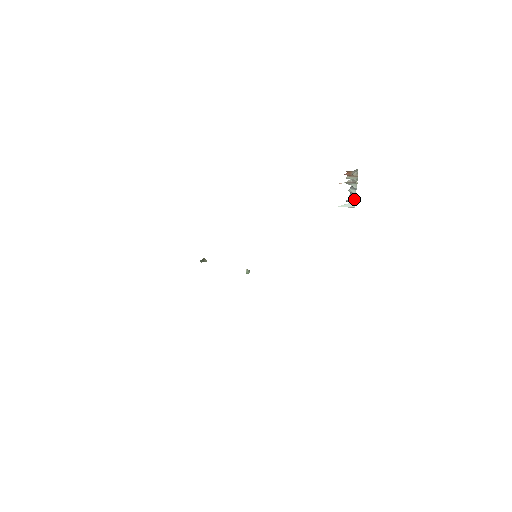
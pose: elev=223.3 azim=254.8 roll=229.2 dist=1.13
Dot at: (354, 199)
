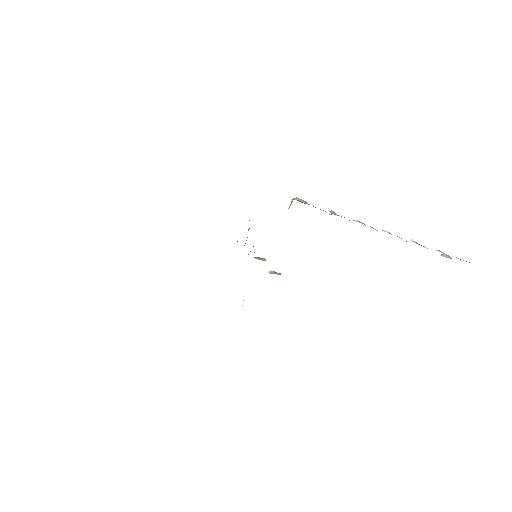
Dot at: (418, 244)
